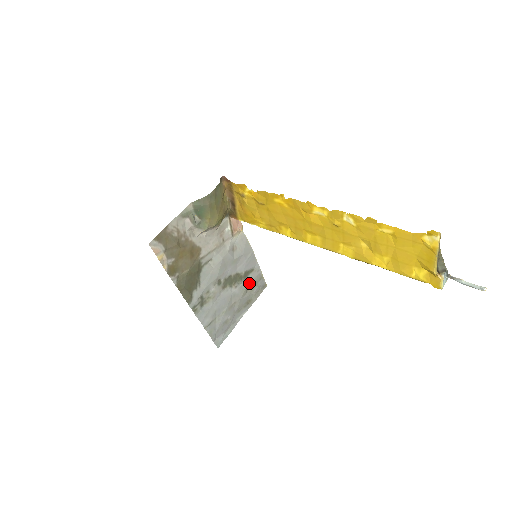
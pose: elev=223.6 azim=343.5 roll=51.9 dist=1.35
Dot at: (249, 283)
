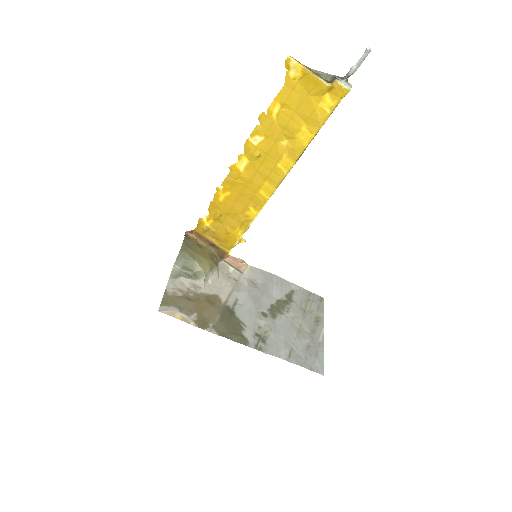
Dot at: (299, 303)
